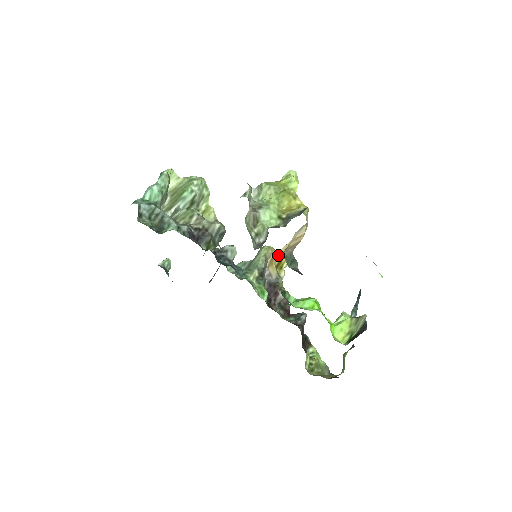
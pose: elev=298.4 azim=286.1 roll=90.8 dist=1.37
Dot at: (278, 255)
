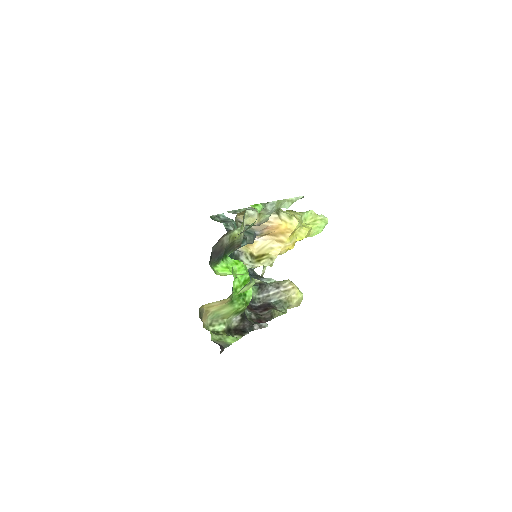
Dot at: (259, 247)
